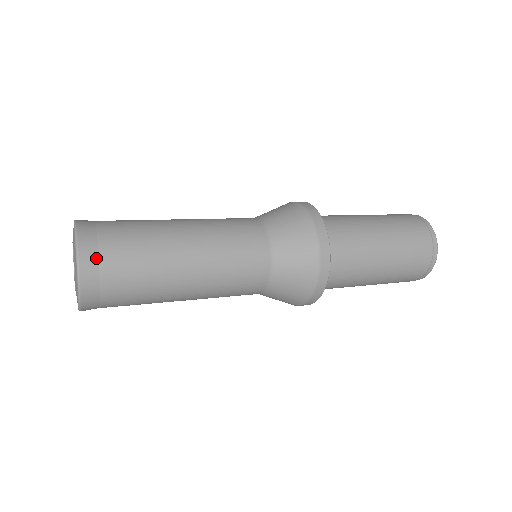
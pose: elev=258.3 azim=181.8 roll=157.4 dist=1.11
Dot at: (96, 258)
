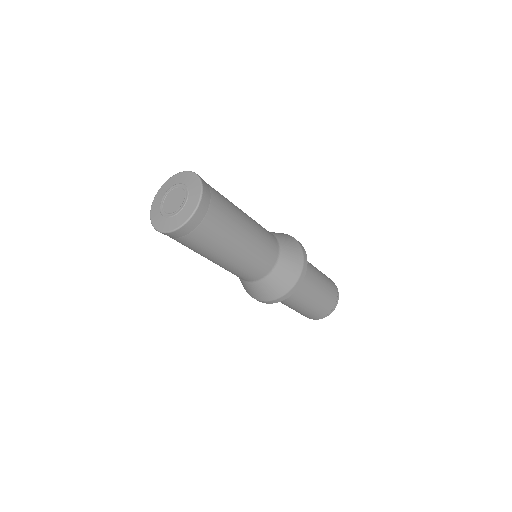
Dot at: (200, 221)
